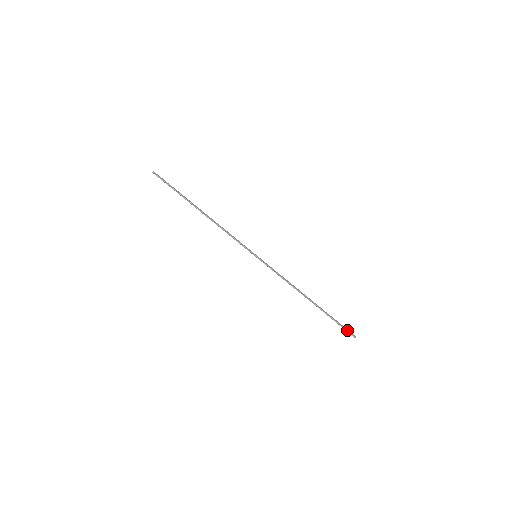
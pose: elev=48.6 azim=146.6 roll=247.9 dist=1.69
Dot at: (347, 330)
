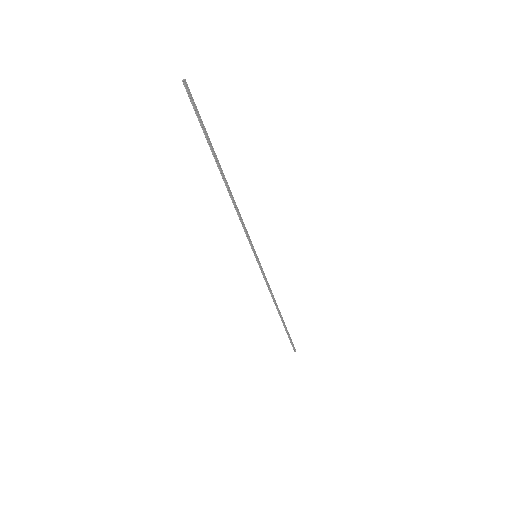
Dot at: (293, 345)
